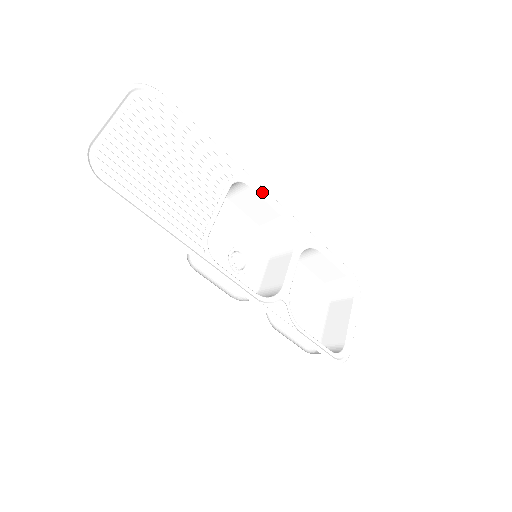
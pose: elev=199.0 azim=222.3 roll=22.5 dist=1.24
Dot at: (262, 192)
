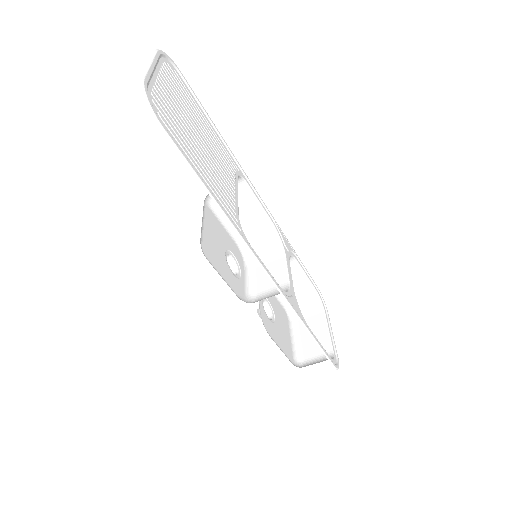
Dot at: (255, 193)
